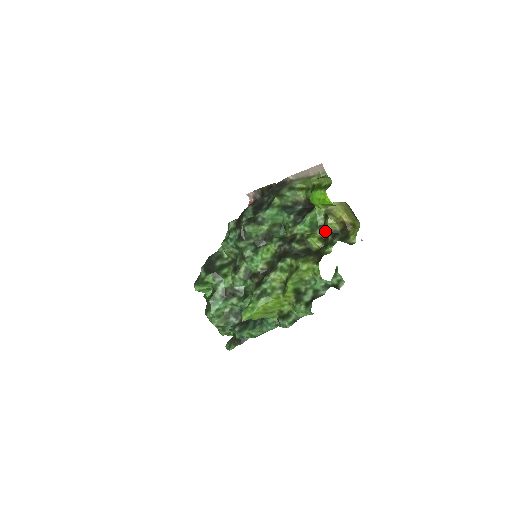
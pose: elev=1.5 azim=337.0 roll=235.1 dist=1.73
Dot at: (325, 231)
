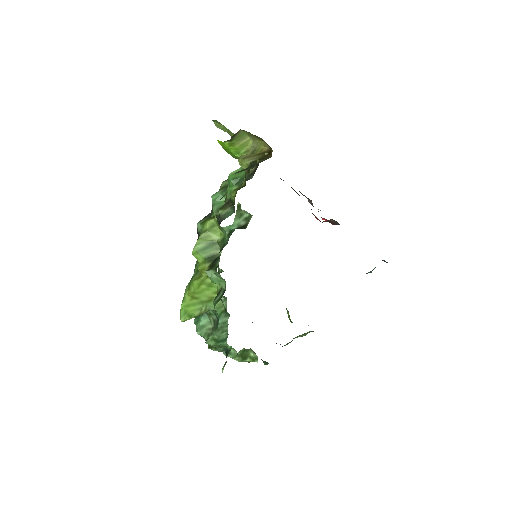
Dot at: (245, 176)
